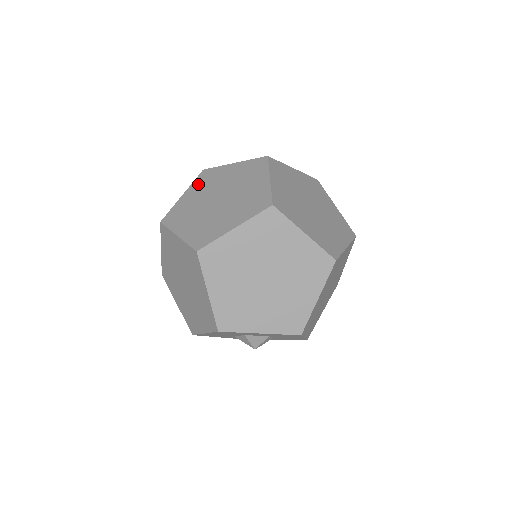
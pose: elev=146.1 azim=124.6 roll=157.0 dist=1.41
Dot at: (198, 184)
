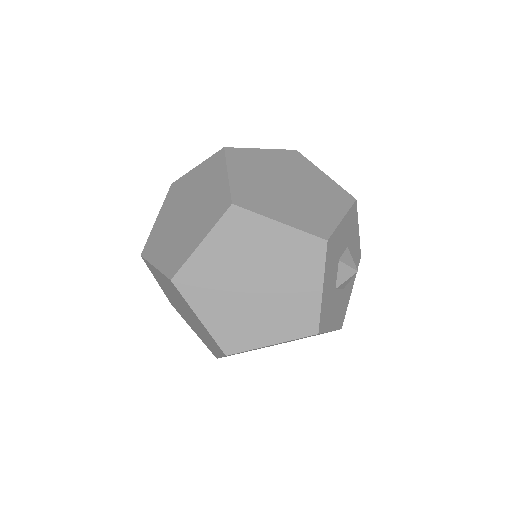
Dot at: (154, 251)
